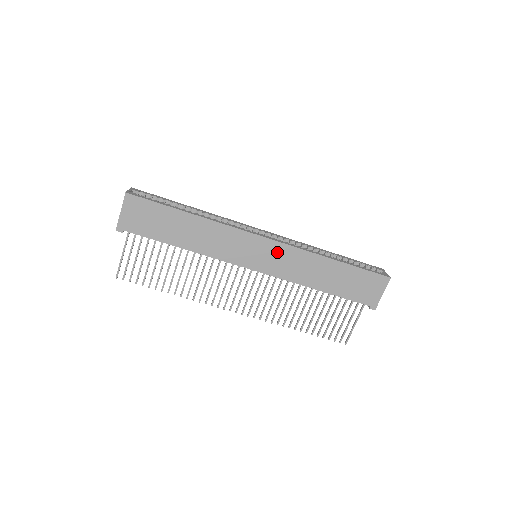
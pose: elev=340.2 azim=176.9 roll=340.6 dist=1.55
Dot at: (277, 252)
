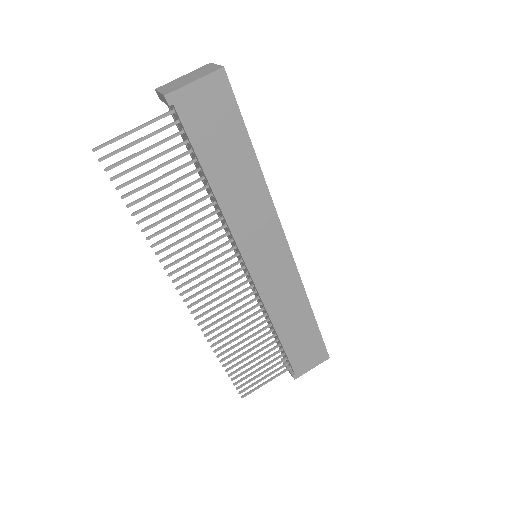
Dot at: (284, 269)
